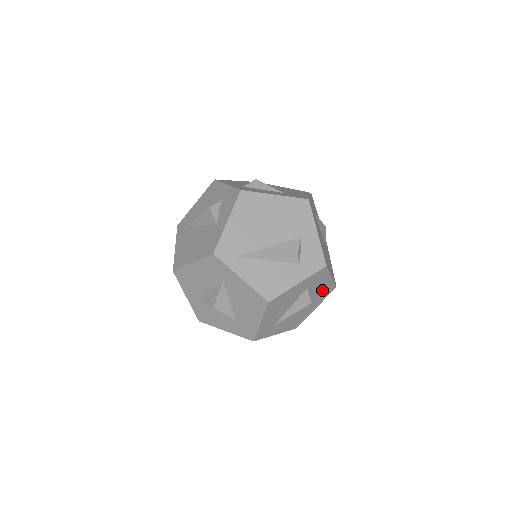
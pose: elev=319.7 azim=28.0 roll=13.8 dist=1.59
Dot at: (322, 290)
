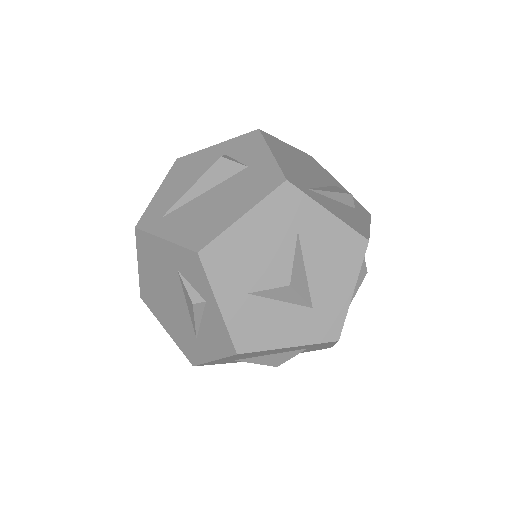
Dot at: occluded
